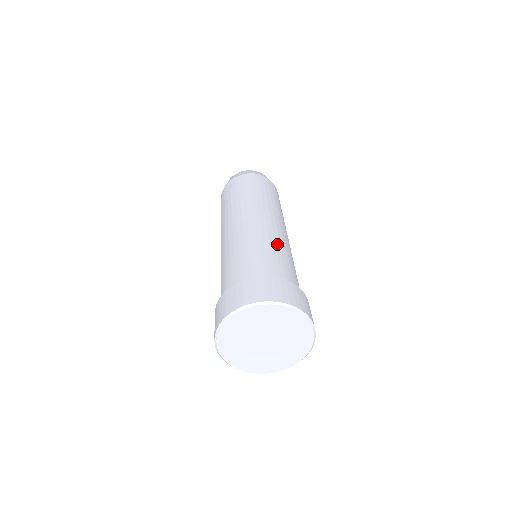
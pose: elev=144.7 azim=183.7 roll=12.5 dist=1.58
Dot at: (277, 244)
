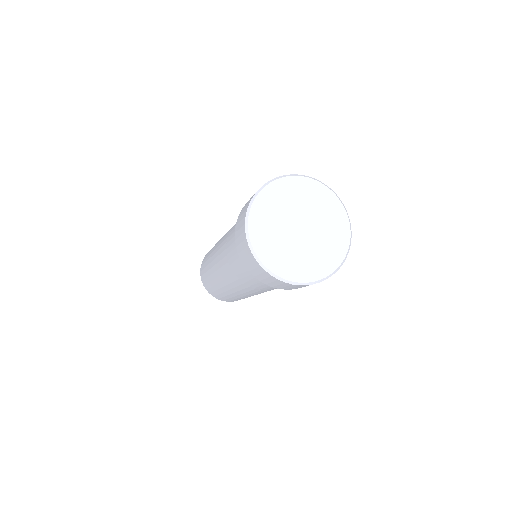
Dot at: occluded
